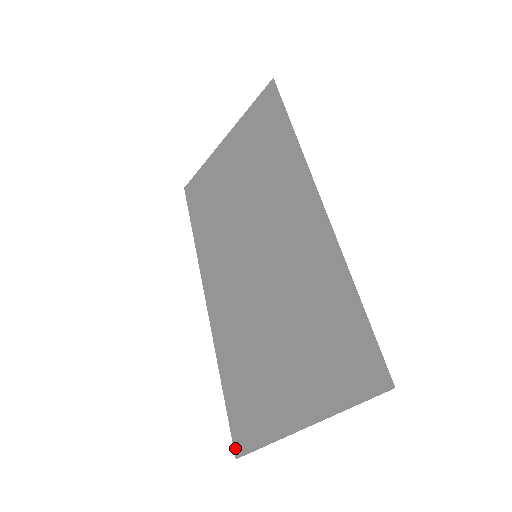
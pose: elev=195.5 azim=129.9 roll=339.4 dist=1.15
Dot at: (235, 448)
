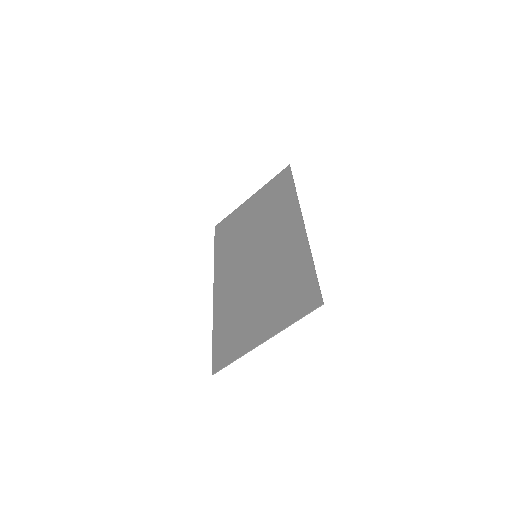
Dot at: (213, 368)
